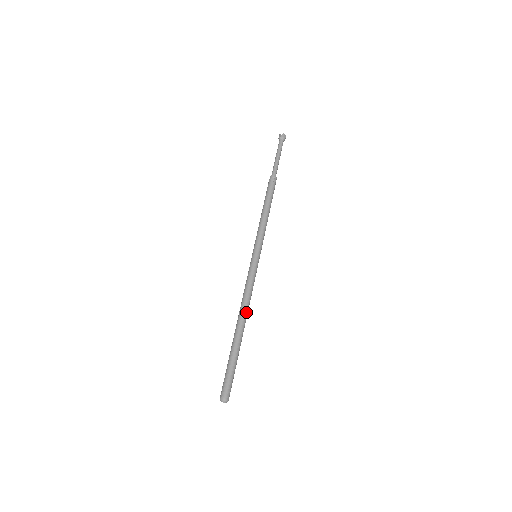
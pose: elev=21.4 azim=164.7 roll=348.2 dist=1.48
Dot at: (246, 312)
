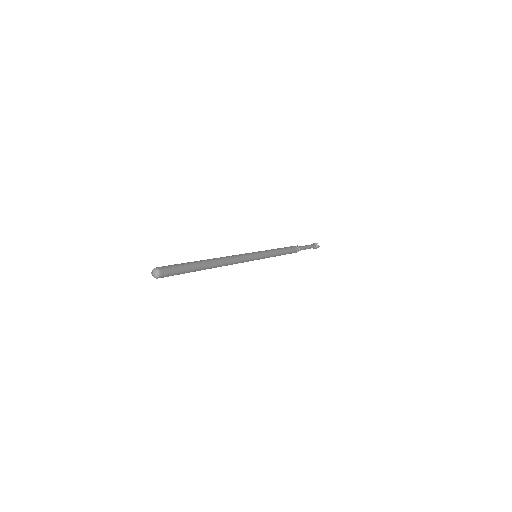
Dot at: (224, 259)
